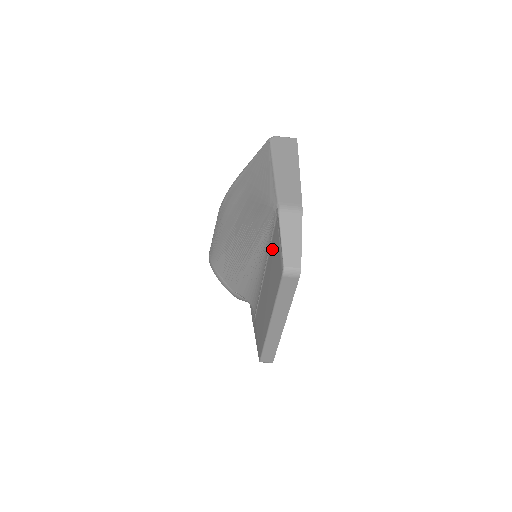
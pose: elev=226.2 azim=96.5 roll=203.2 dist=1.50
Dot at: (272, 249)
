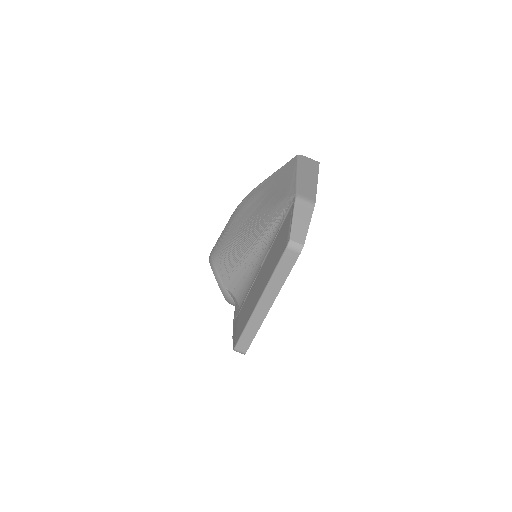
Dot at: (279, 234)
